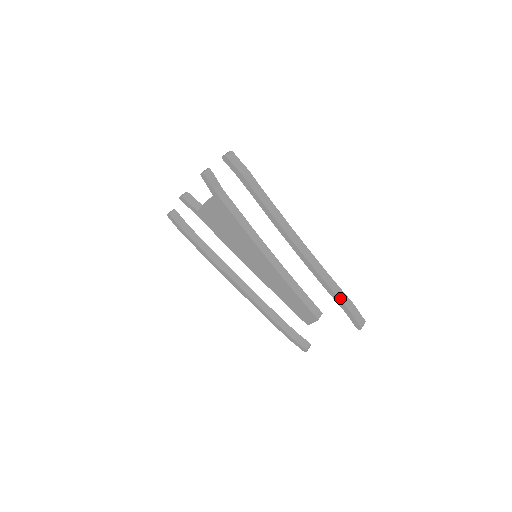
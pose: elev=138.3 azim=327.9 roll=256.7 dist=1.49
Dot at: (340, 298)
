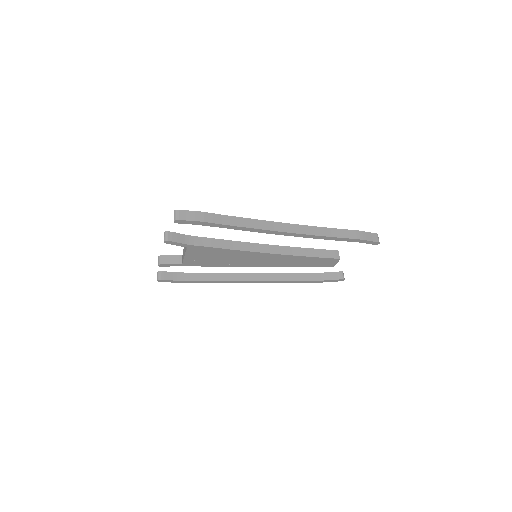
Dot at: (348, 237)
